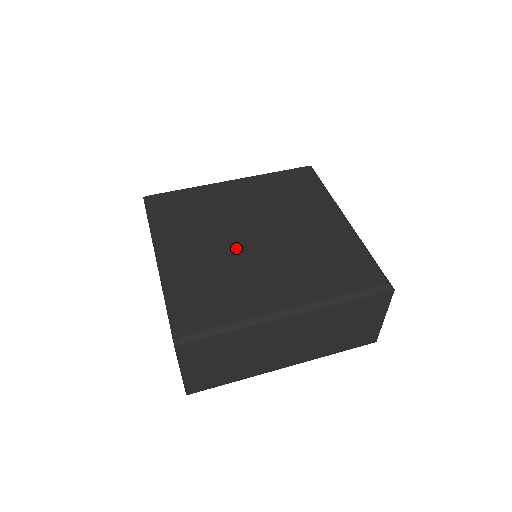
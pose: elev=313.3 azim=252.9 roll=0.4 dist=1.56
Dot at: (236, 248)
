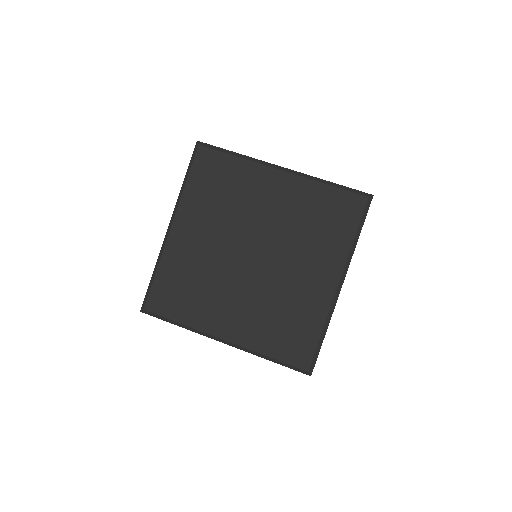
Dot at: (228, 258)
